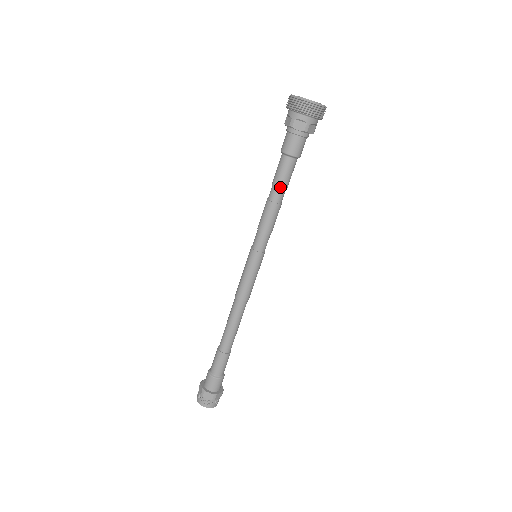
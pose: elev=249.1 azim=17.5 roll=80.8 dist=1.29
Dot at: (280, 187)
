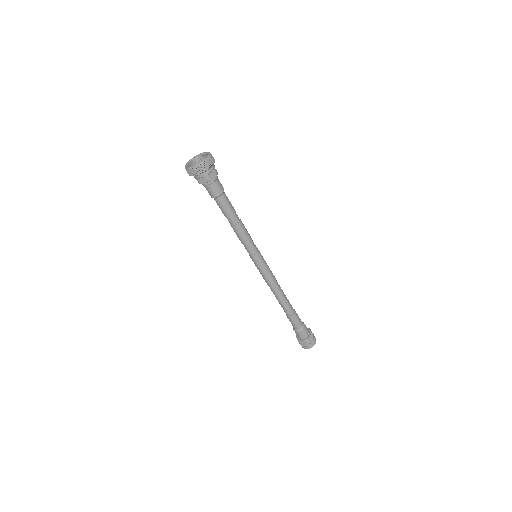
Dot at: (229, 216)
